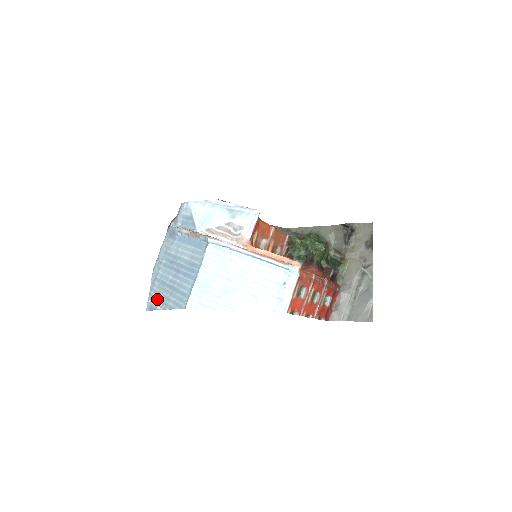
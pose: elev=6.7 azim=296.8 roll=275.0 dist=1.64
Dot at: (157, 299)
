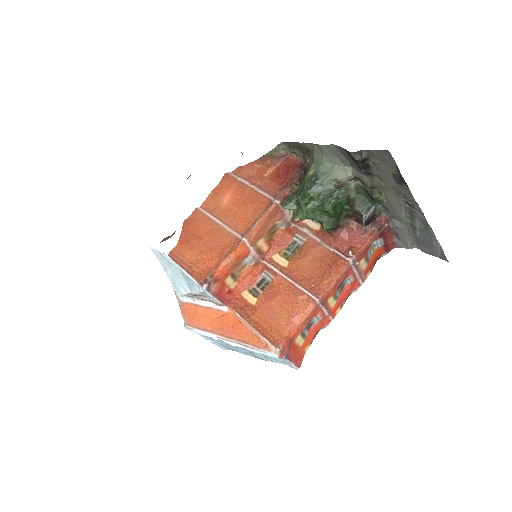
Dot at: occluded
